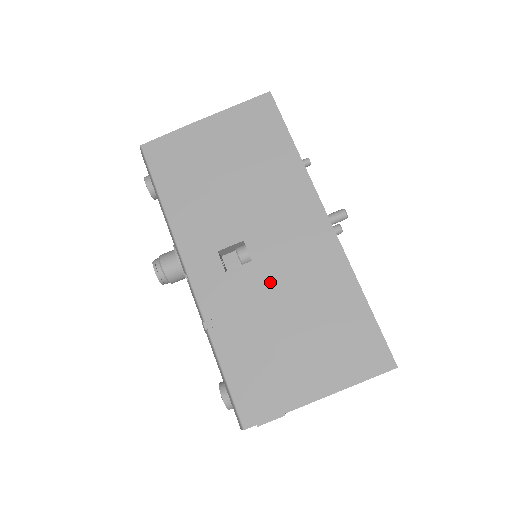
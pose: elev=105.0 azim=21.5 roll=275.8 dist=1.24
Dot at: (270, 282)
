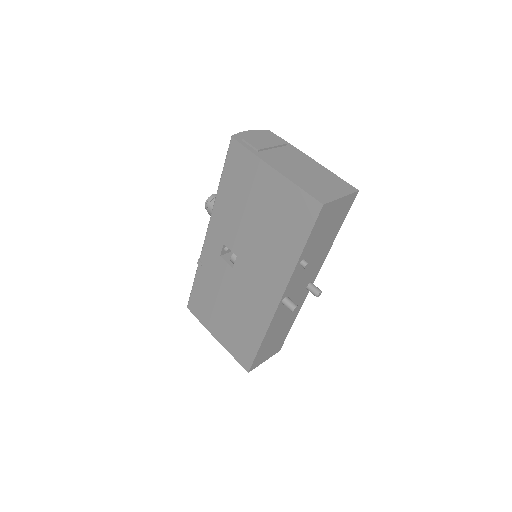
Dot at: (232, 286)
